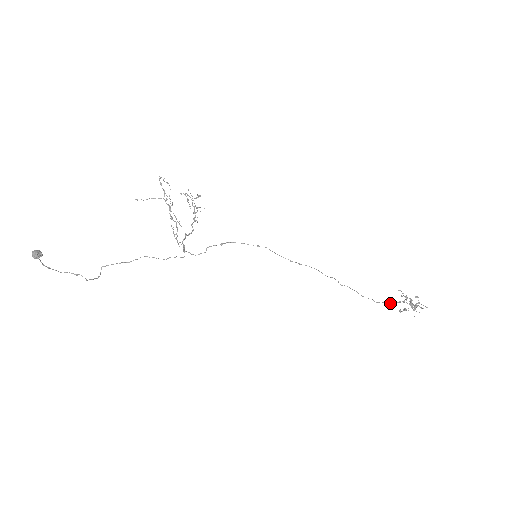
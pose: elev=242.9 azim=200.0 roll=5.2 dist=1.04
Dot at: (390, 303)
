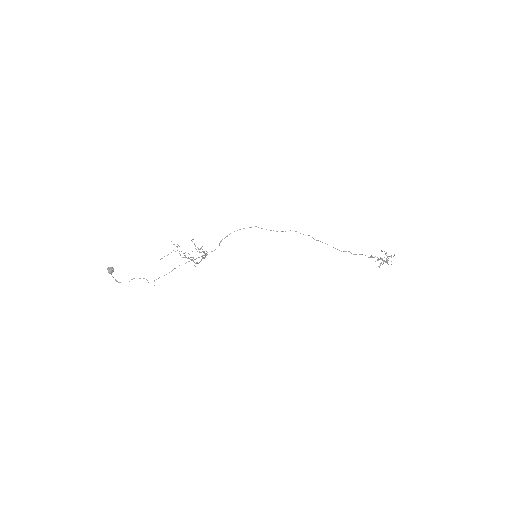
Dot at: (365, 255)
